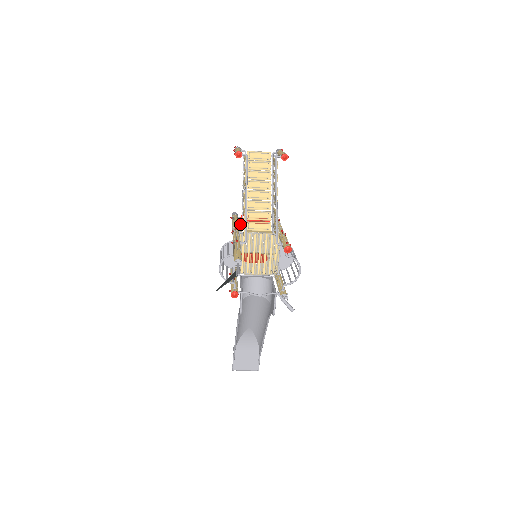
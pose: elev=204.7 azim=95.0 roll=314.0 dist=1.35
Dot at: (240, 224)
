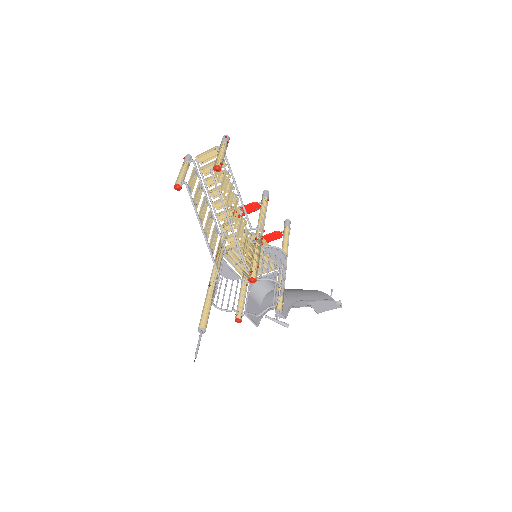
Dot at: occluded
